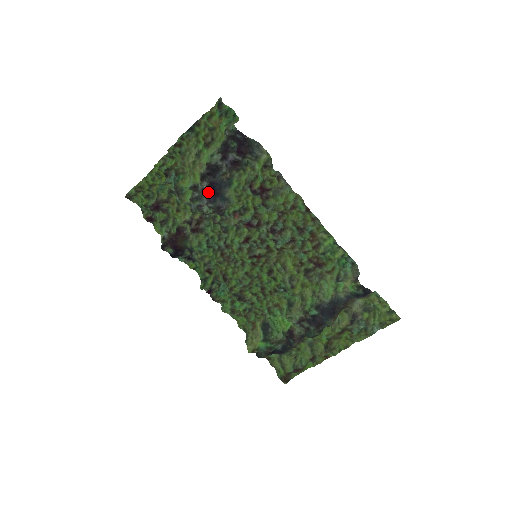
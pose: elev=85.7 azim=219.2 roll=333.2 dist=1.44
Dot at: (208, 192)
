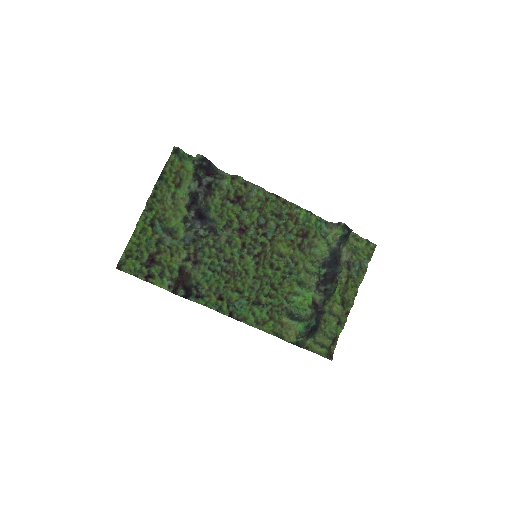
Dot at: (198, 217)
